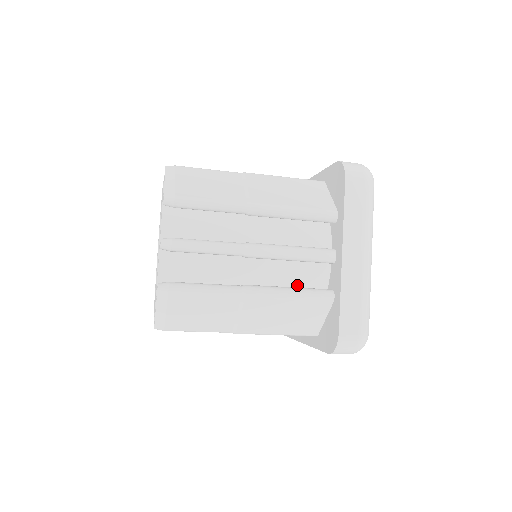
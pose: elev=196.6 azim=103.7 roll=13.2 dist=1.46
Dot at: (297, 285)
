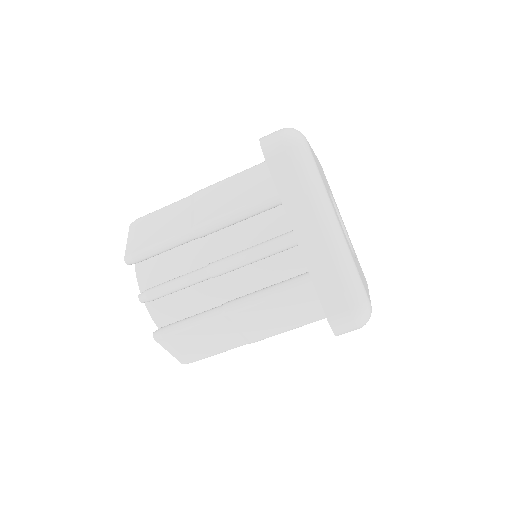
Dot at: occluded
